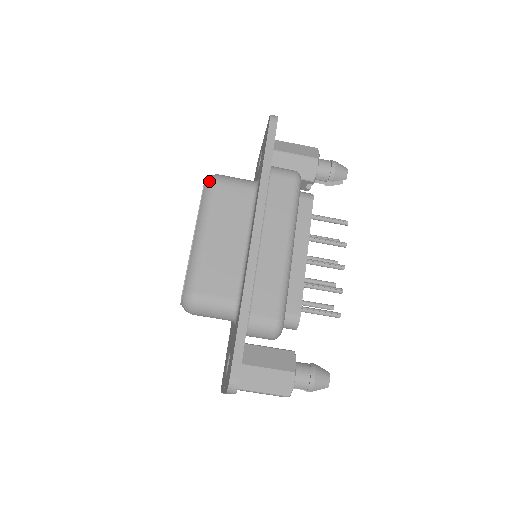
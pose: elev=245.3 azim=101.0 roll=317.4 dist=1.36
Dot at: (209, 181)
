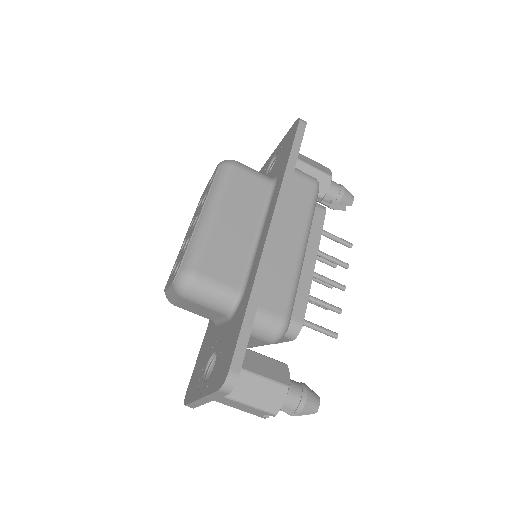
Dot at: (226, 163)
